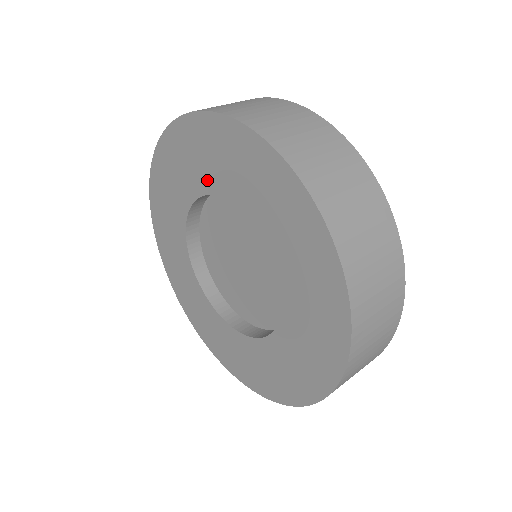
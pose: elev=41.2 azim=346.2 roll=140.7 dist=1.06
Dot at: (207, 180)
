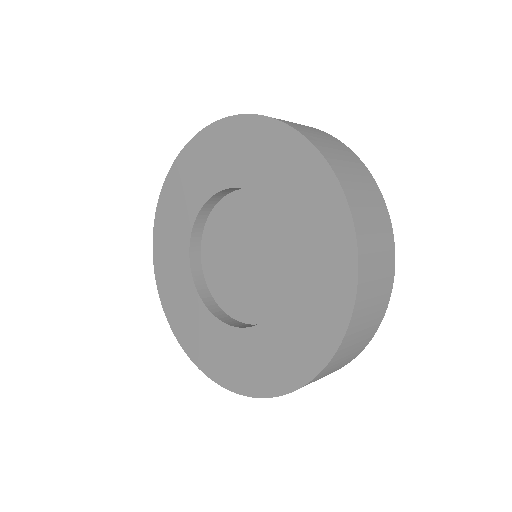
Dot at: (227, 175)
